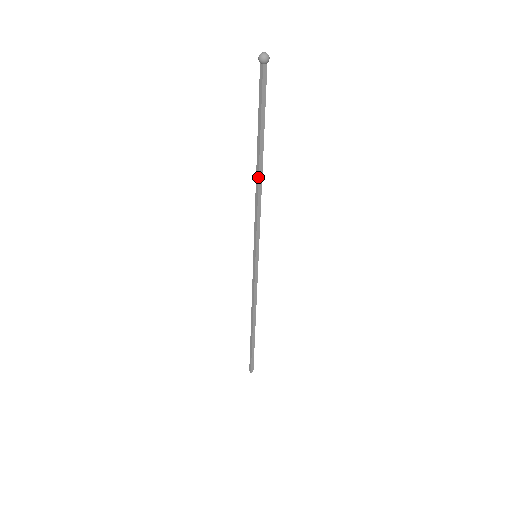
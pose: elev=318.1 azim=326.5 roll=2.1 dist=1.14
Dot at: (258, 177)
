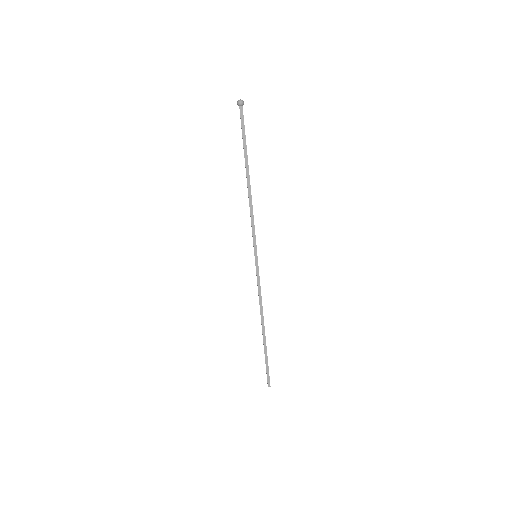
Dot at: (247, 186)
